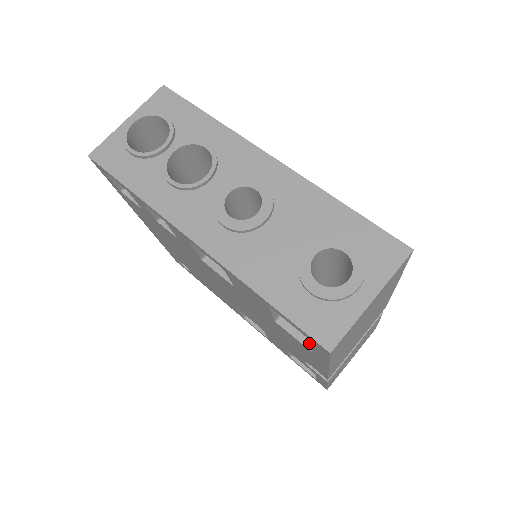
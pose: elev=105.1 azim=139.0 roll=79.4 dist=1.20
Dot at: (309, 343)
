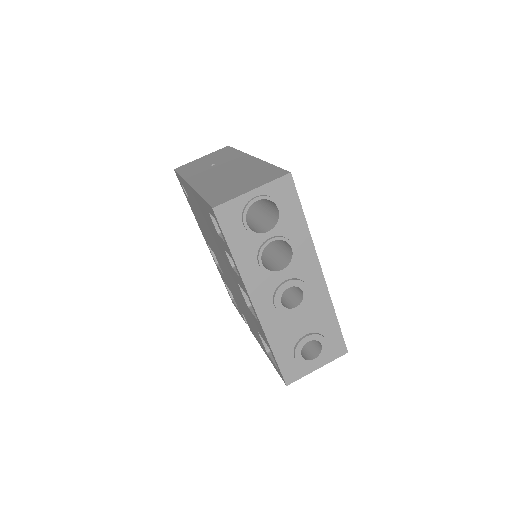
Dot at: (268, 348)
